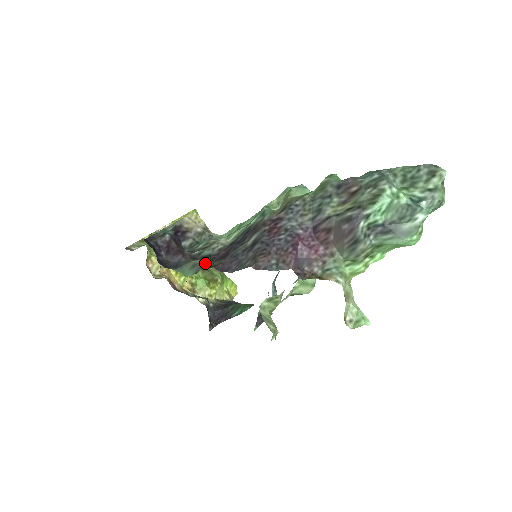
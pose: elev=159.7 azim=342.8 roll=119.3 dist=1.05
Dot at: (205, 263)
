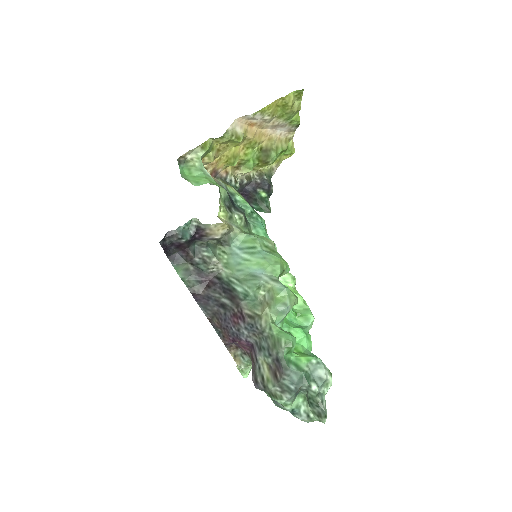
Dot at: (194, 276)
